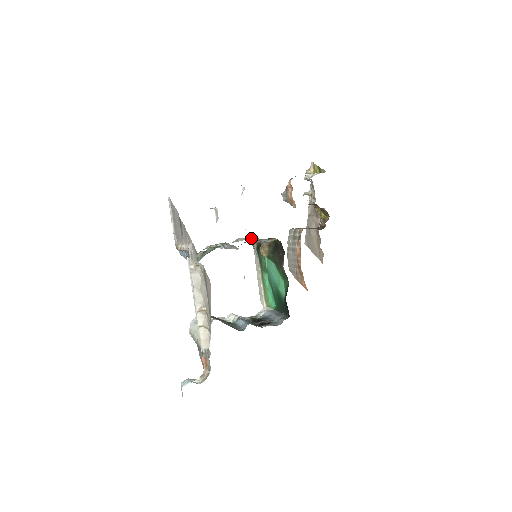
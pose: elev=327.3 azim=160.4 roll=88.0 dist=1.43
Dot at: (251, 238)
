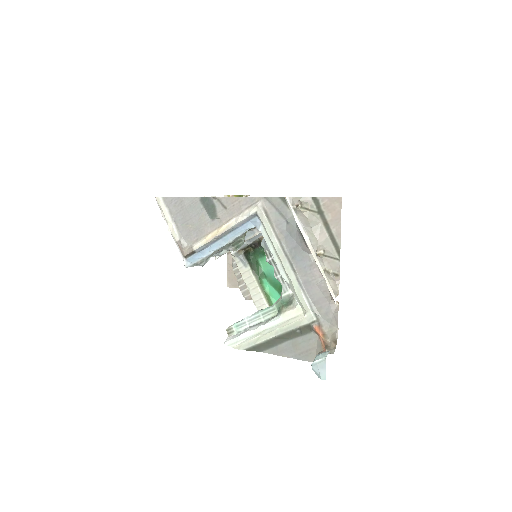
Dot at: occluded
